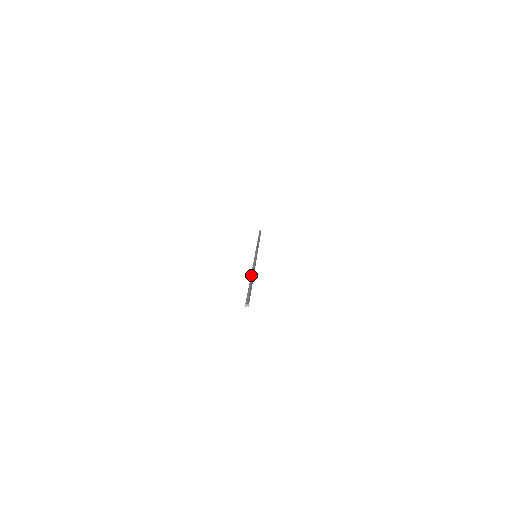
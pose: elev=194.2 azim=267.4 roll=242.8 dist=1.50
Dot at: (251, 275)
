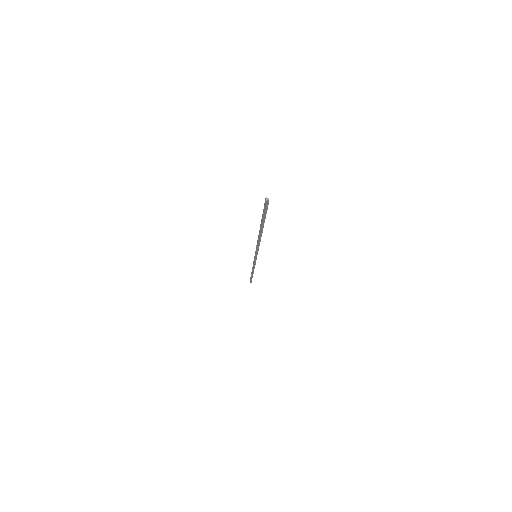
Dot at: (259, 231)
